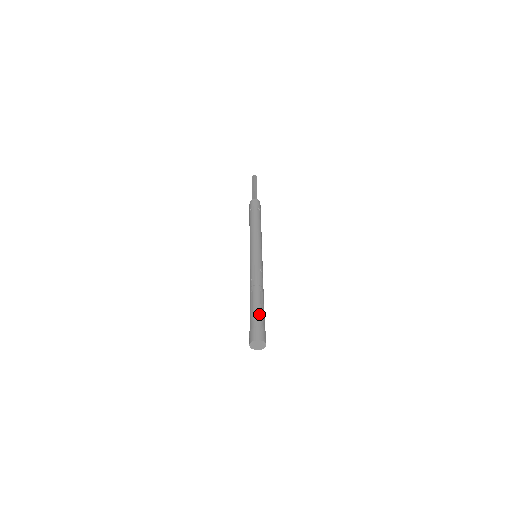
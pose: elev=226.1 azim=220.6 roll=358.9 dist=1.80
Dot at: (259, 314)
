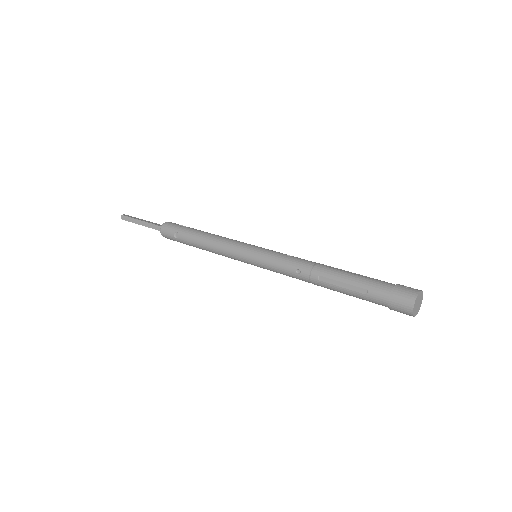
Dot at: (368, 280)
